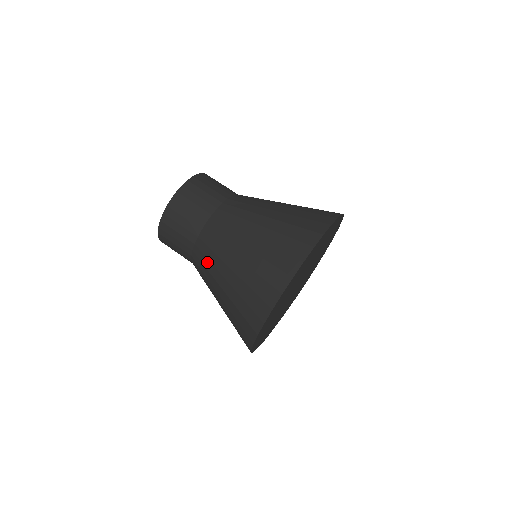
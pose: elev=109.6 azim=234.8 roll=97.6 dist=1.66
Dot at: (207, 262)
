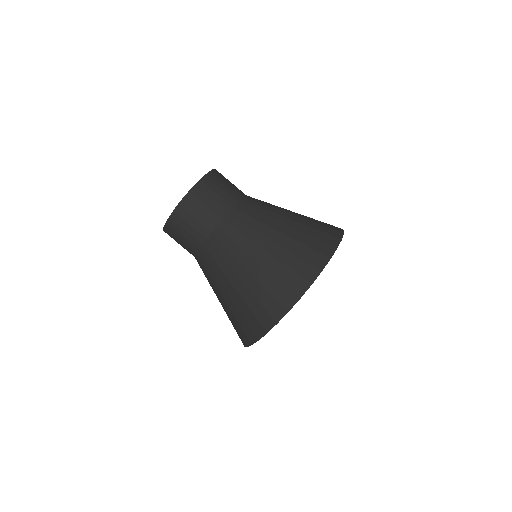
Dot at: (219, 258)
